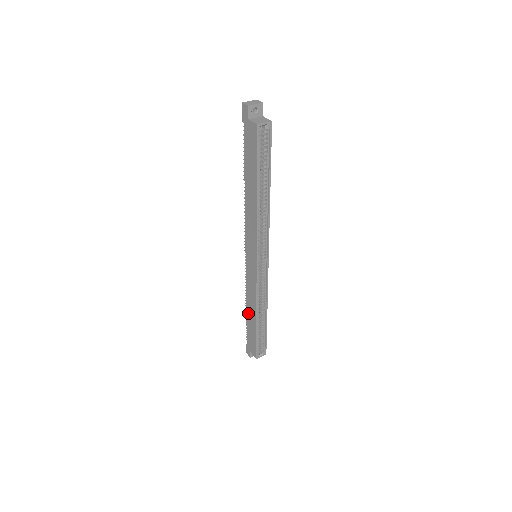
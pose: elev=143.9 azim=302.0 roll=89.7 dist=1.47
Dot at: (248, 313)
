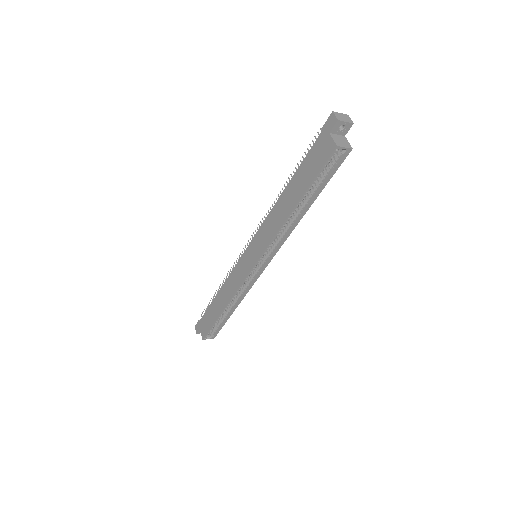
Dot at: (217, 298)
